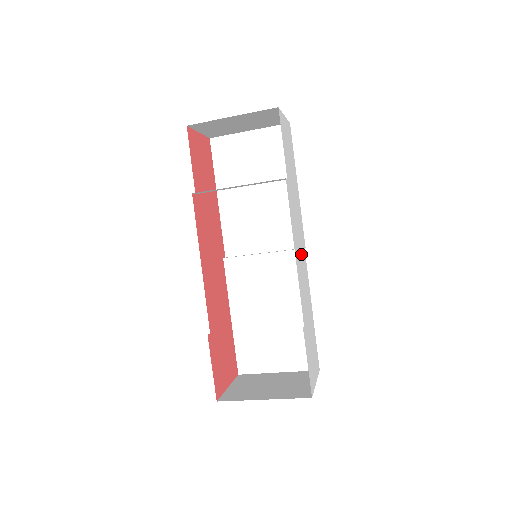
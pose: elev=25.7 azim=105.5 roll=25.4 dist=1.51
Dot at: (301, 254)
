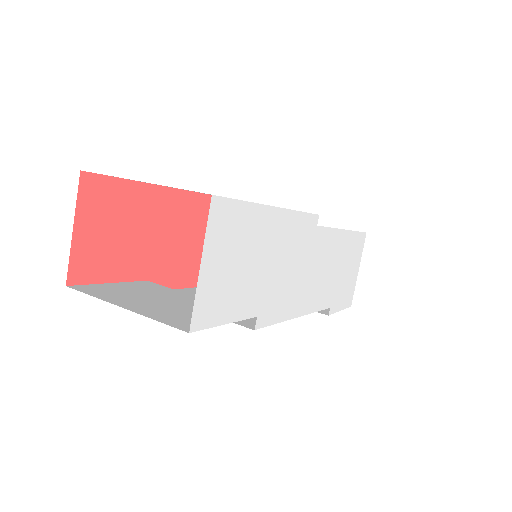
Dot at: (311, 264)
